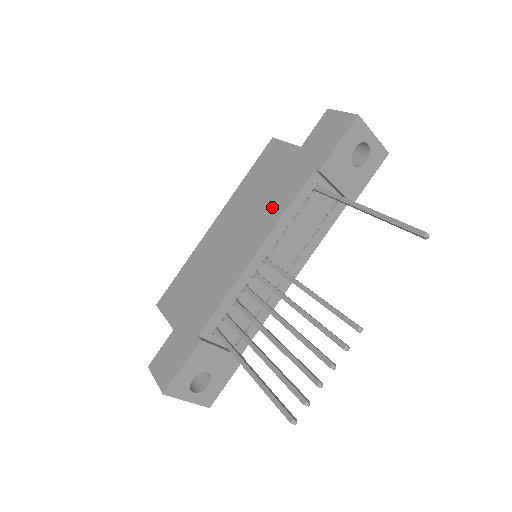
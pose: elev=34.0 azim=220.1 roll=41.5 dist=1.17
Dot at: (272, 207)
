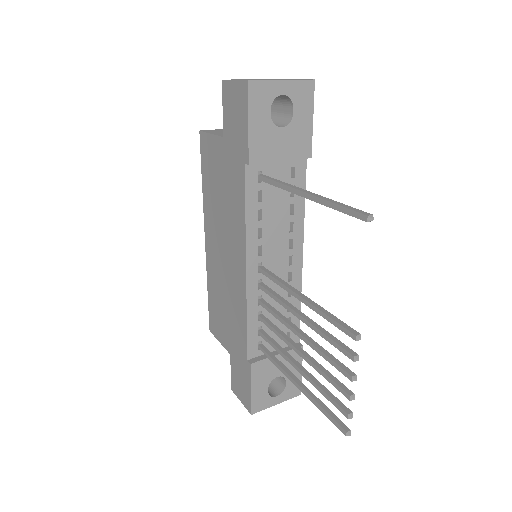
Dot at: (234, 217)
